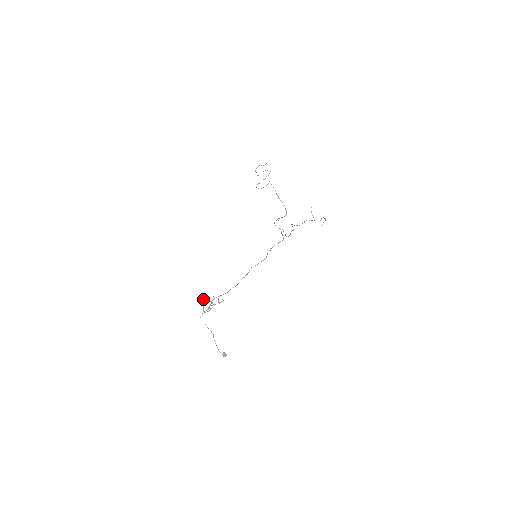
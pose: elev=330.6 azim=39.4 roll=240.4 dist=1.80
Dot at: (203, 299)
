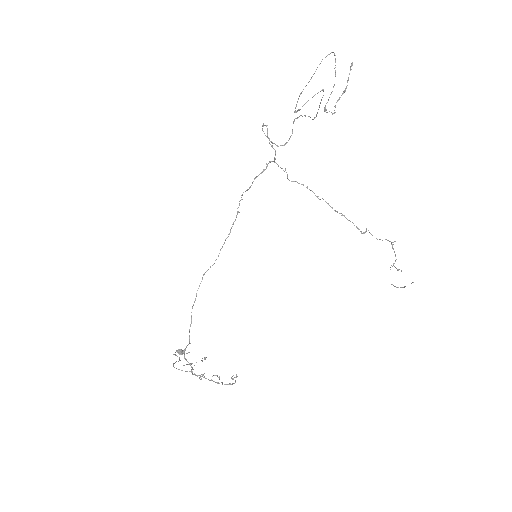
Dot at: occluded
